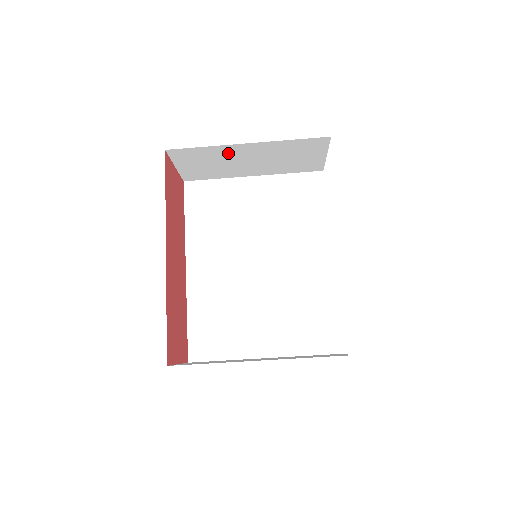
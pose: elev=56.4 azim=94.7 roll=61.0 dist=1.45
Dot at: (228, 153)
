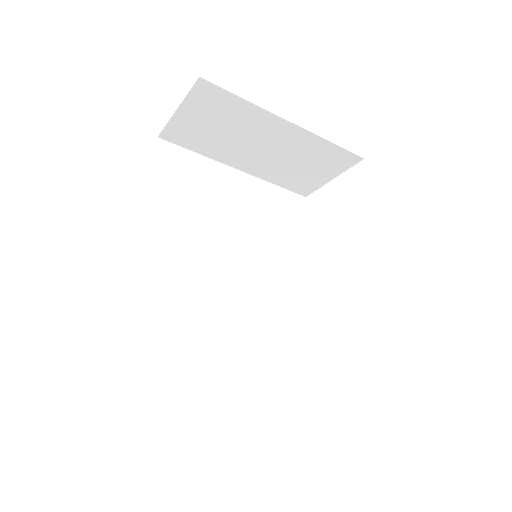
Dot at: (256, 124)
